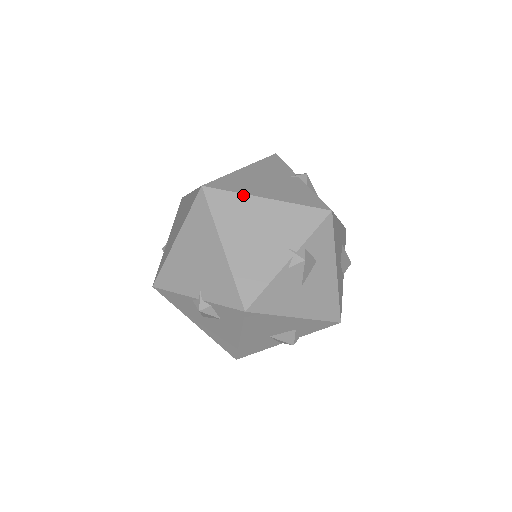
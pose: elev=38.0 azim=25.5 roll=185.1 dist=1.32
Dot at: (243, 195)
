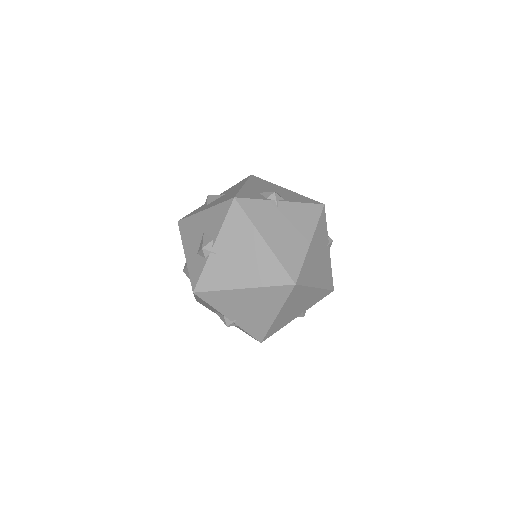
Dot at: (309, 287)
